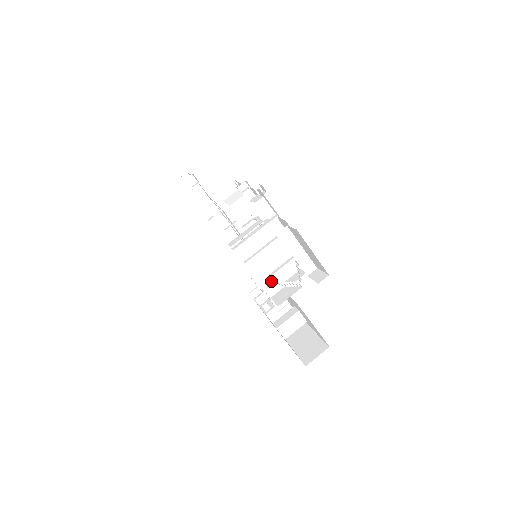
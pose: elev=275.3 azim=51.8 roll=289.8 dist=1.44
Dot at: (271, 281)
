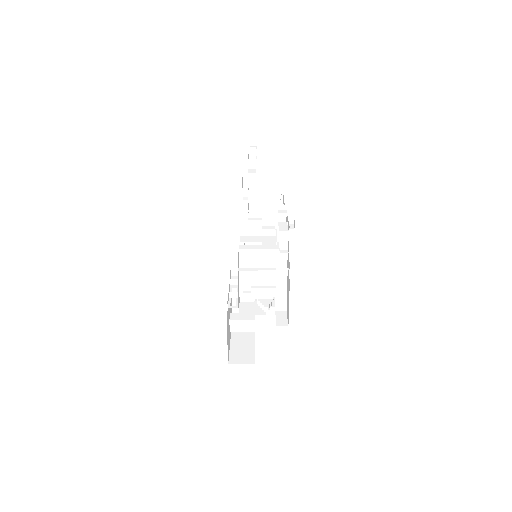
Dot at: (249, 290)
